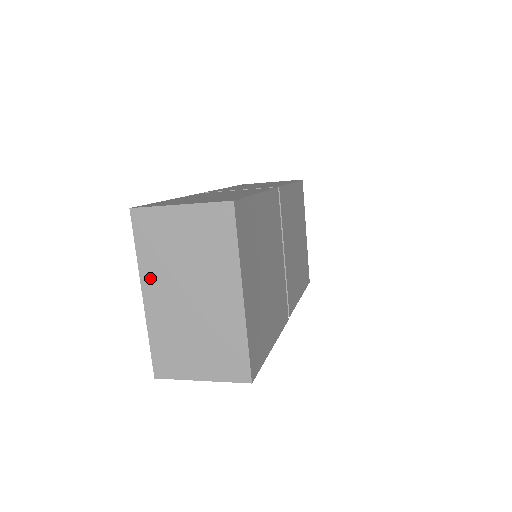
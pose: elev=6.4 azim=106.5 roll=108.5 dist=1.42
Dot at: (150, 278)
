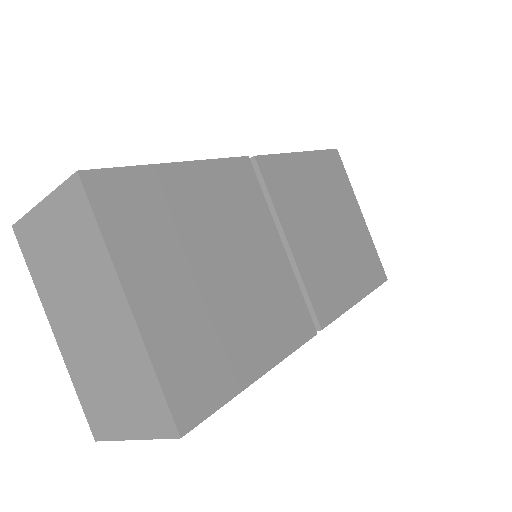
Dot at: (51, 308)
